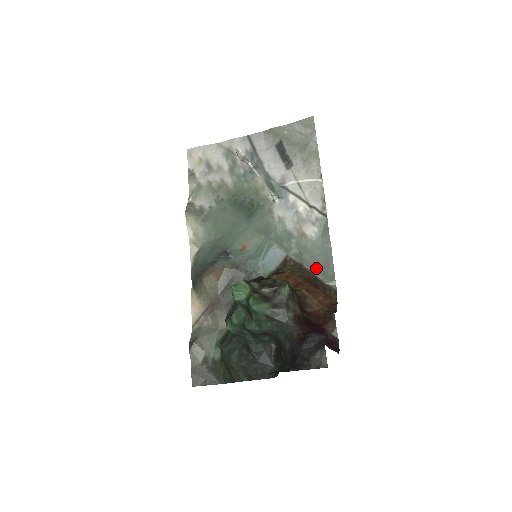
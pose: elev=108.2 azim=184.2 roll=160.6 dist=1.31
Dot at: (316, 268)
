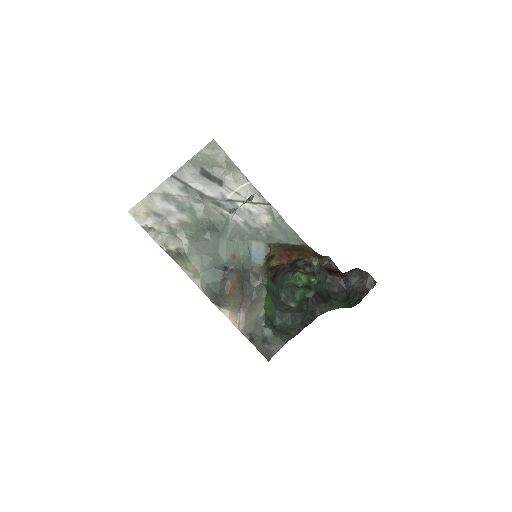
Dot at: (287, 240)
